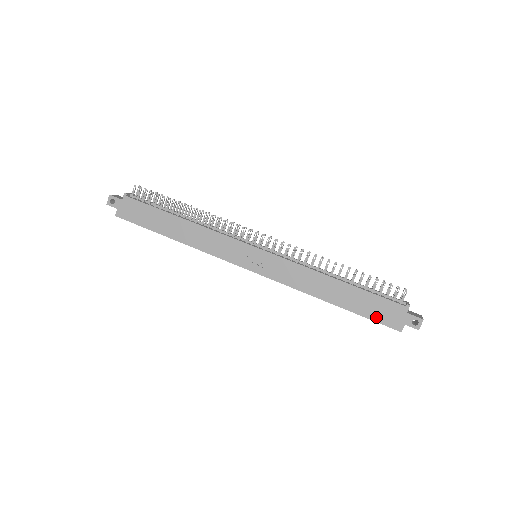
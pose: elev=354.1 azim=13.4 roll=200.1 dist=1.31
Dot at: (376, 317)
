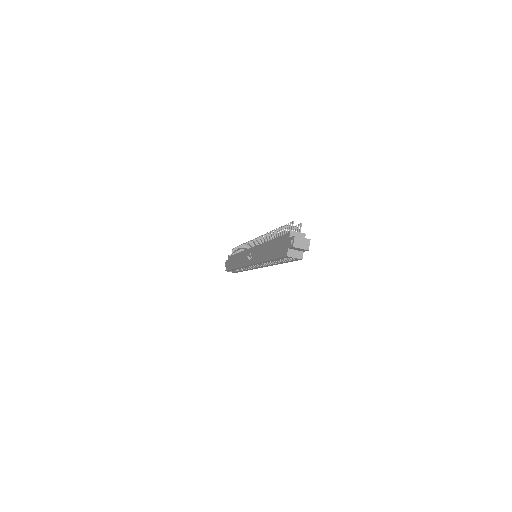
Dot at: (279, 254)
